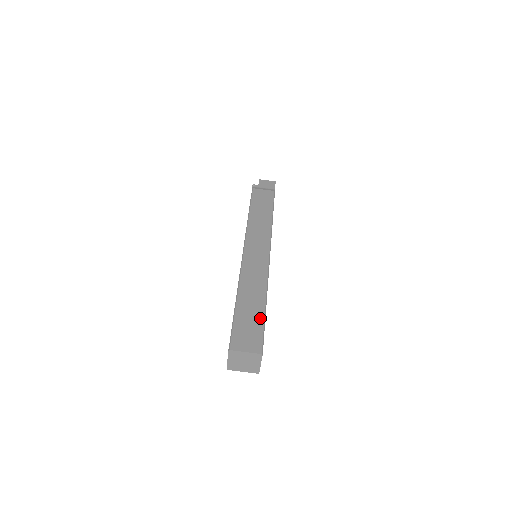
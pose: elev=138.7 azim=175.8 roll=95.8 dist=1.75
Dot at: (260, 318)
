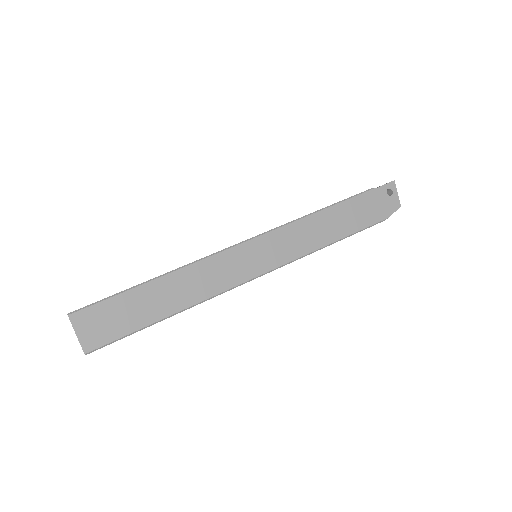
Dot at: (125, 290)
